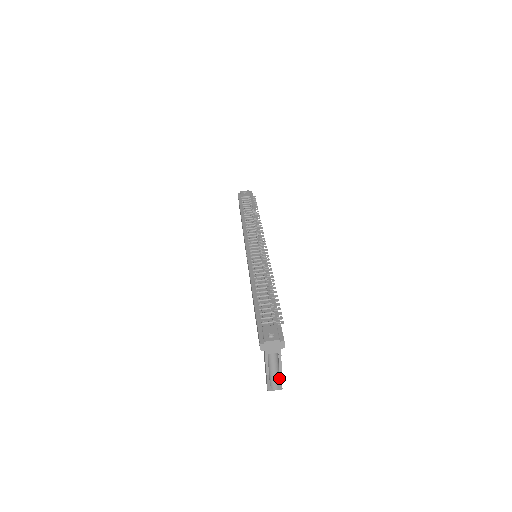
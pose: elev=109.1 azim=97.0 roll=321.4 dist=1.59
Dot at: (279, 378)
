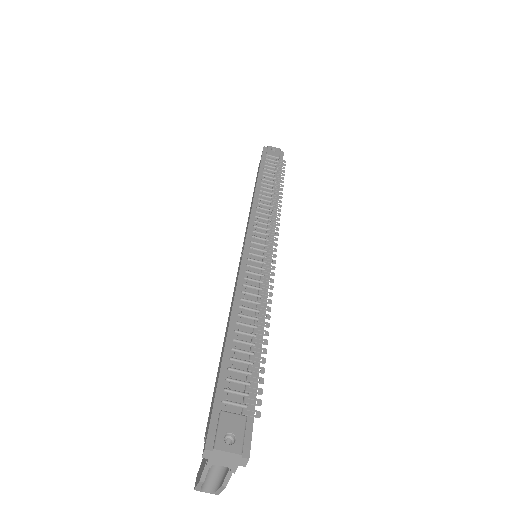
Dot at: (218, 486)
